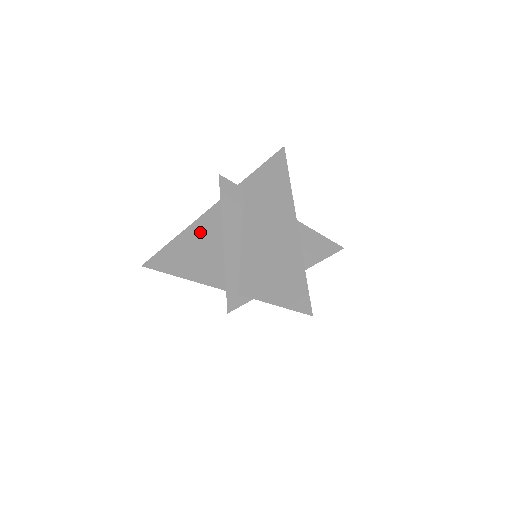
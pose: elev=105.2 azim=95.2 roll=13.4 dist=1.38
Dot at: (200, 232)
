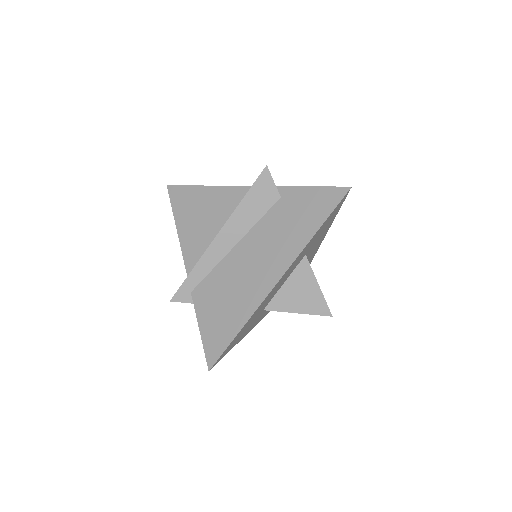
Dot at: (219, 202)
